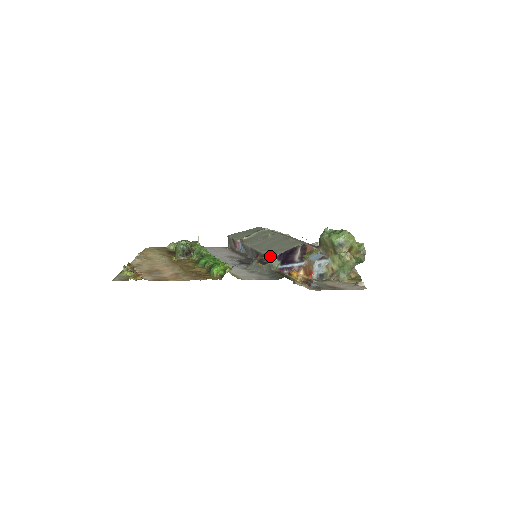
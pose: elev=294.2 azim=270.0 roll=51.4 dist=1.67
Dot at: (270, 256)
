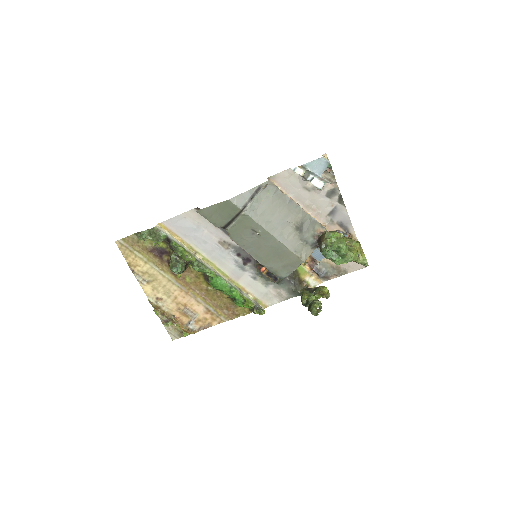
Dot at: (279, 278)
